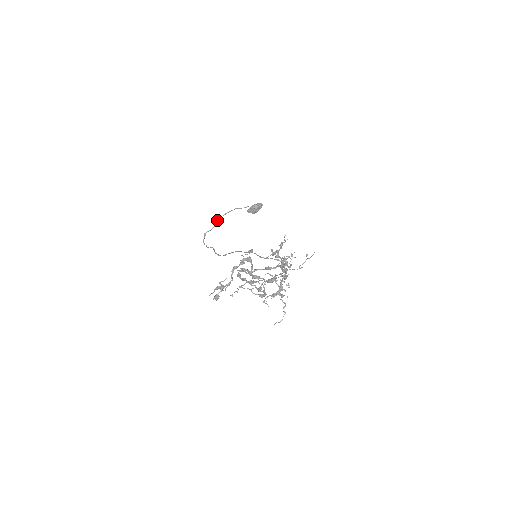
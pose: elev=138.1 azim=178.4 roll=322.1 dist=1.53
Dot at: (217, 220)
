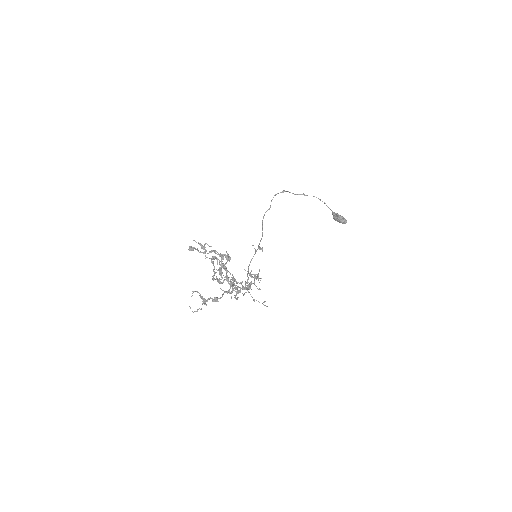
Dot at: occluded
